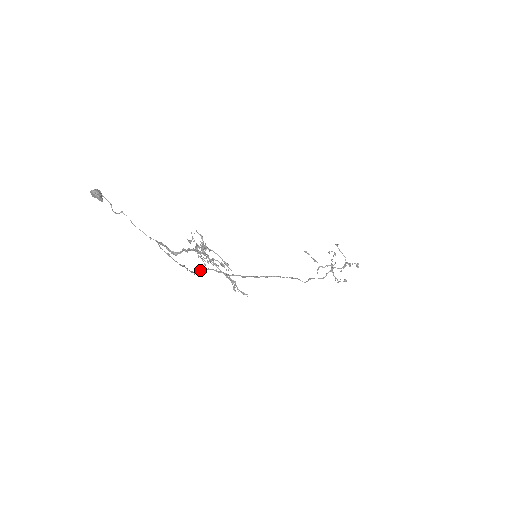
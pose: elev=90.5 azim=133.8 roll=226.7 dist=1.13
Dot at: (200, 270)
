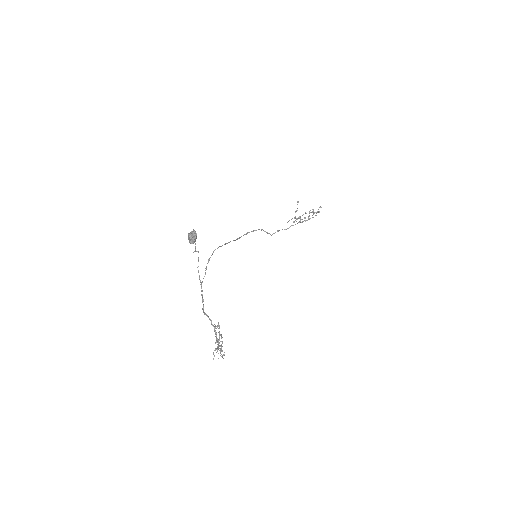
Dot at: occluded
